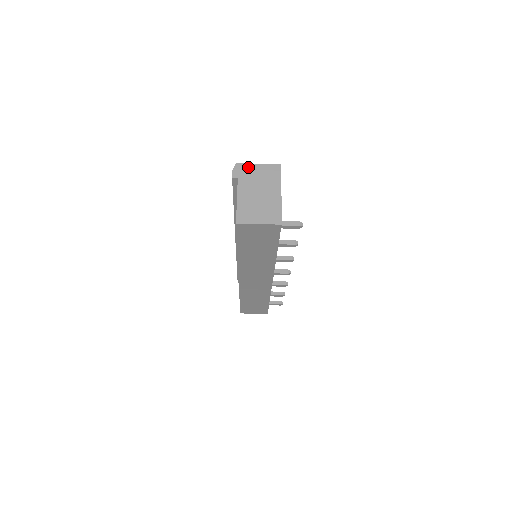
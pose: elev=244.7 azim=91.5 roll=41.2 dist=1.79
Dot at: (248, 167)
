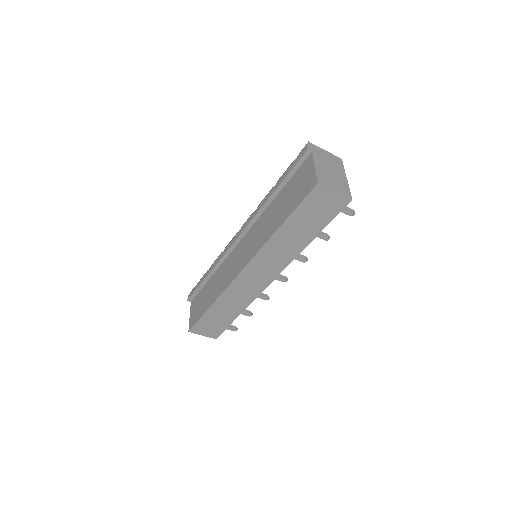
Dot at: (318, 148)
